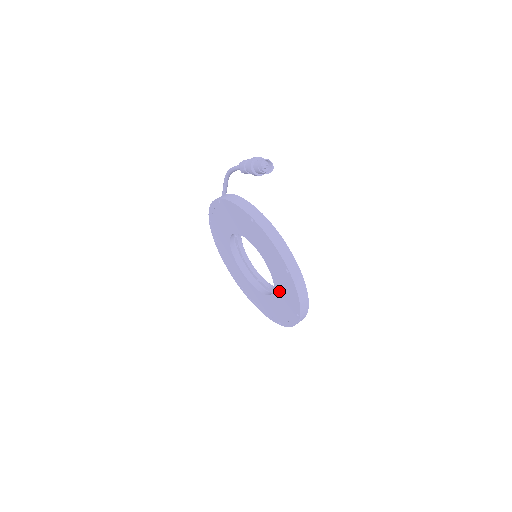
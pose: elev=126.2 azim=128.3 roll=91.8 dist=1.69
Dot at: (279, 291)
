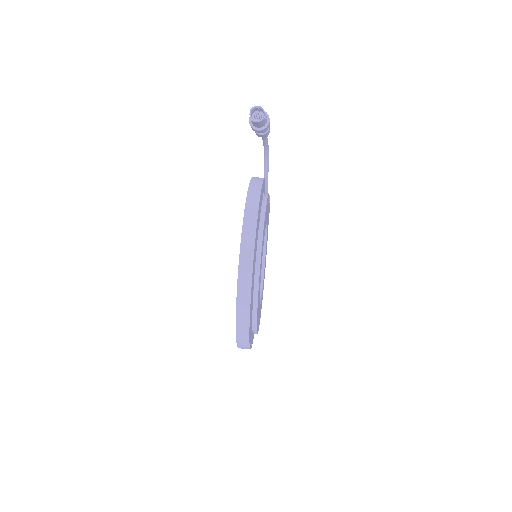
Dot at: occluded
